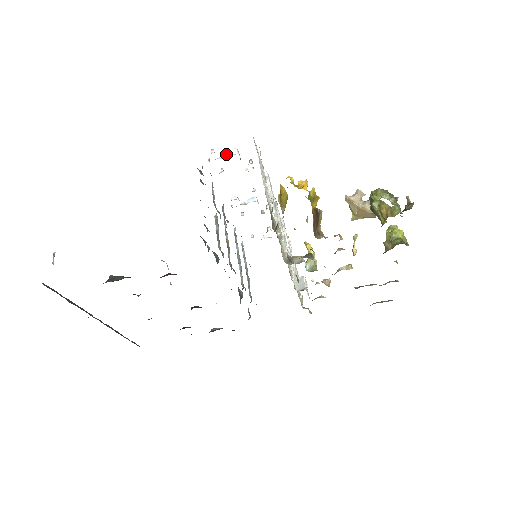
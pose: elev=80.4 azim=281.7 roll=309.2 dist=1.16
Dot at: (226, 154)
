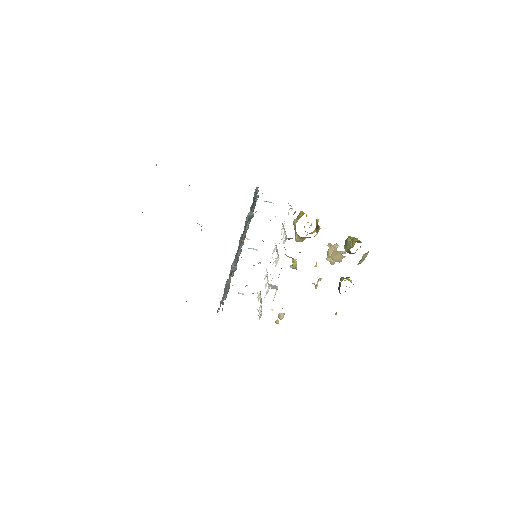
Dot at: (267, 201)
